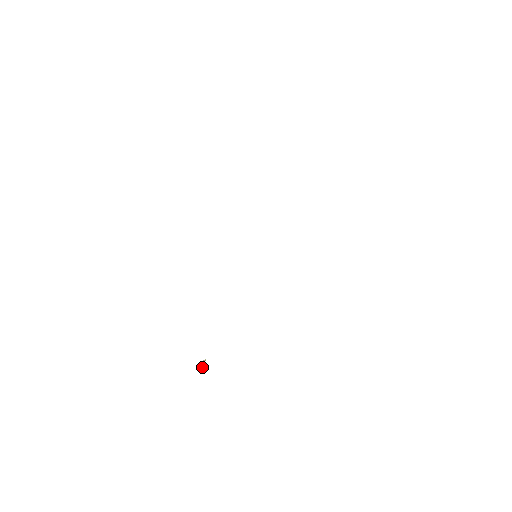
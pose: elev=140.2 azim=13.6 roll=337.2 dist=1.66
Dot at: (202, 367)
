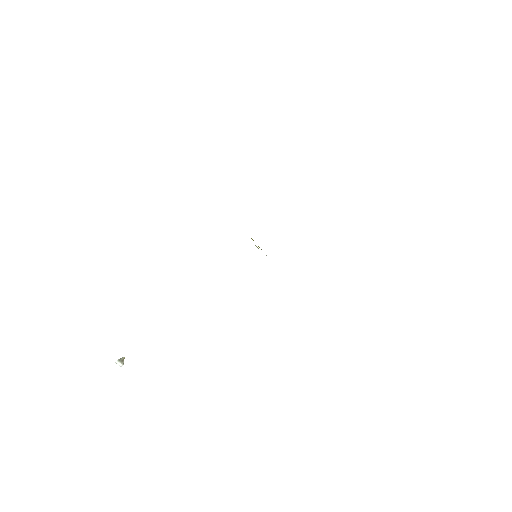
Dot at: (120, 365)
